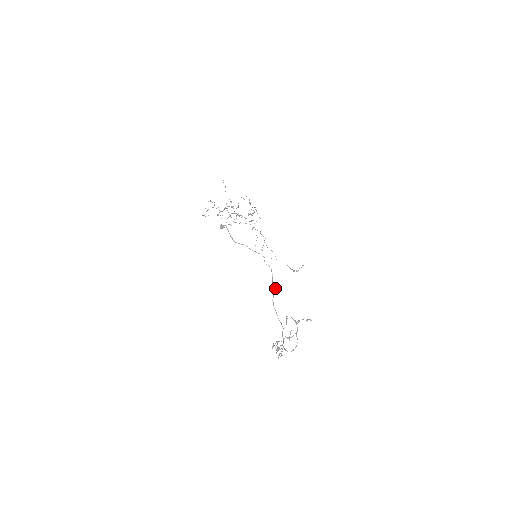
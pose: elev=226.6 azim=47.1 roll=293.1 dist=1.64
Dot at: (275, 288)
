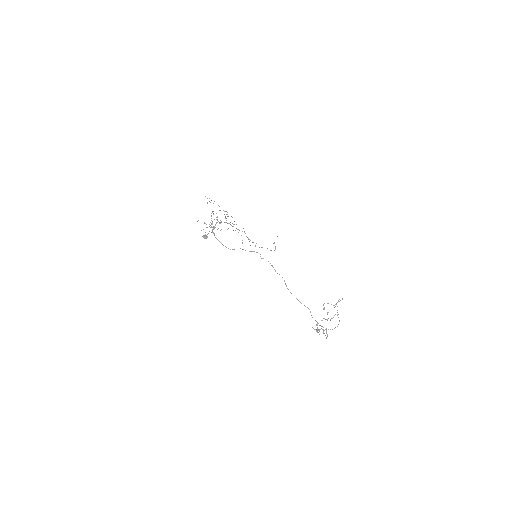
Dot at: occluded
